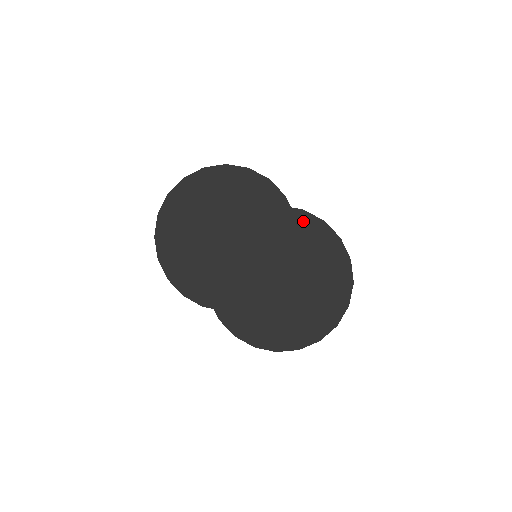
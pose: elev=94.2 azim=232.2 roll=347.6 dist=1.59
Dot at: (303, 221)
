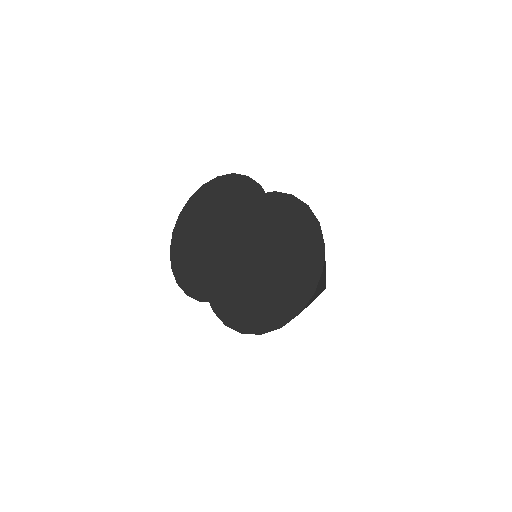
Dot at: (276, 201)
